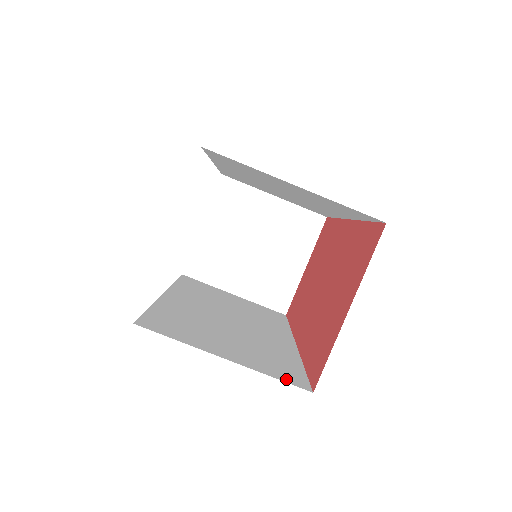
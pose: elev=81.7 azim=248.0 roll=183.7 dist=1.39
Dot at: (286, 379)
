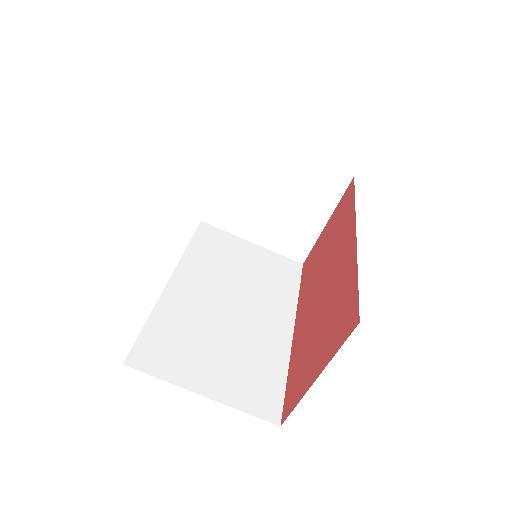
Dot at: (259, 411)
